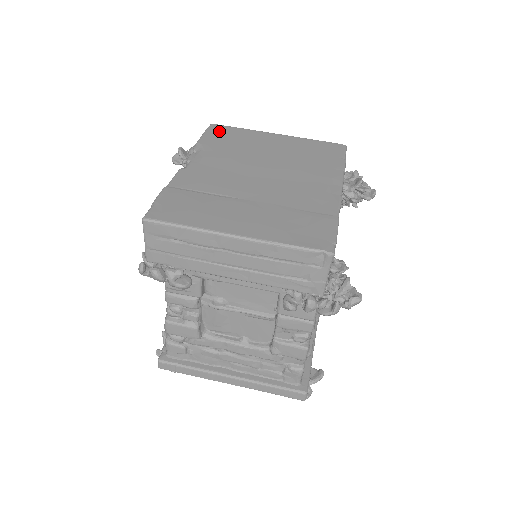
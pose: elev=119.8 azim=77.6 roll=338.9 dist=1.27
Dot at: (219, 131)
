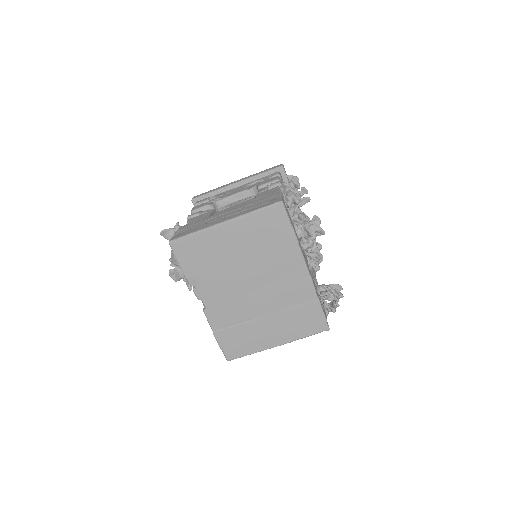
Dot at: (184, 251)
